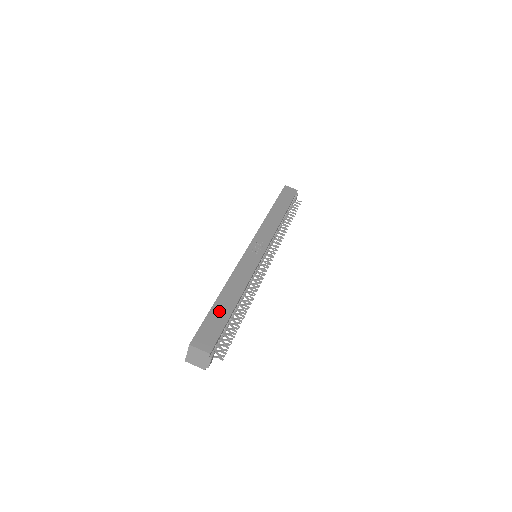
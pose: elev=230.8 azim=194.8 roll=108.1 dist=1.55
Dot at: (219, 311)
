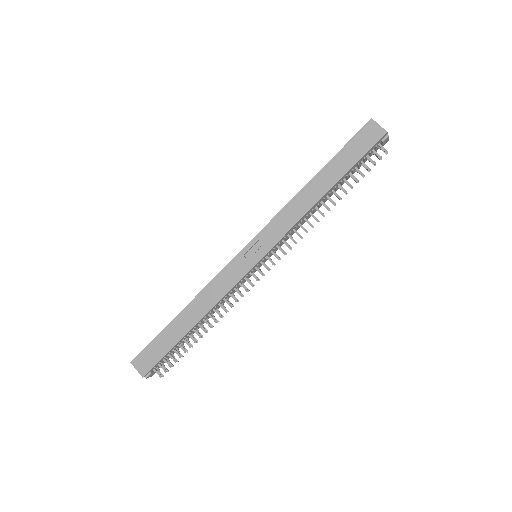
Dot at: (169, 335)
